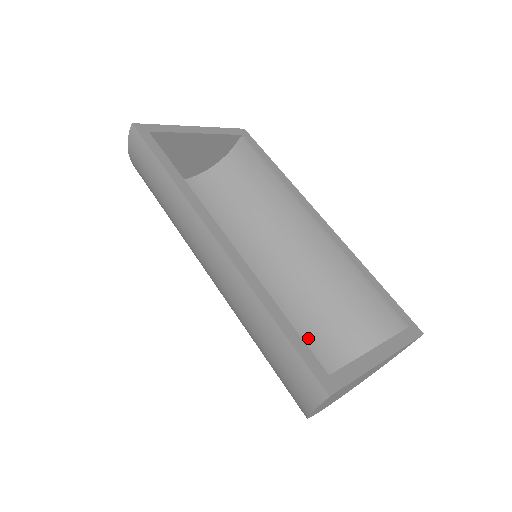
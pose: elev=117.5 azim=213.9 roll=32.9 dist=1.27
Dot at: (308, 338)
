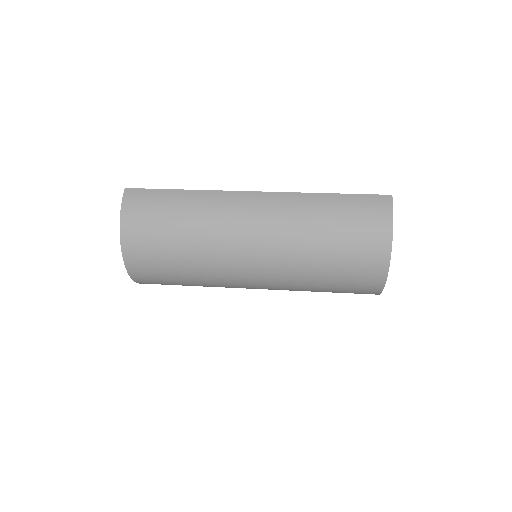
Dot at: occluded
